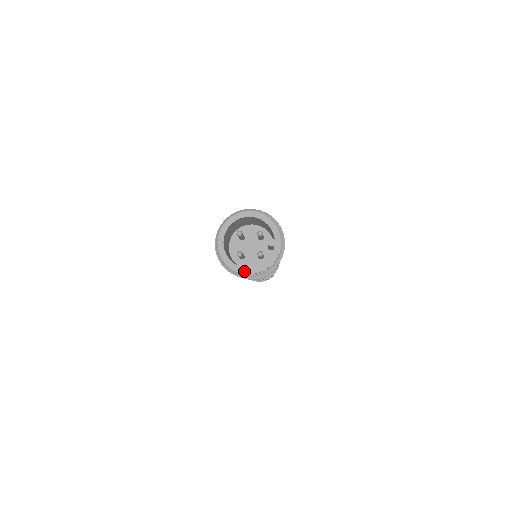
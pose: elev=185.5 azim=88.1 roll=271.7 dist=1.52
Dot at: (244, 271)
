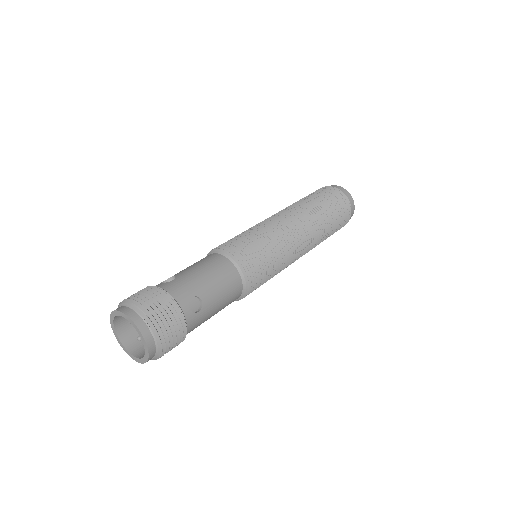
Dot at: (138, 361)
